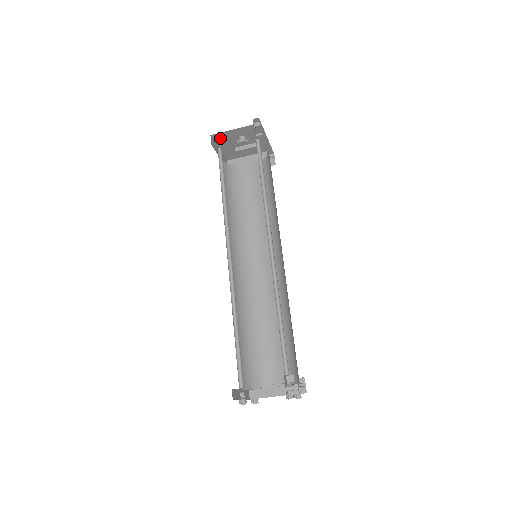
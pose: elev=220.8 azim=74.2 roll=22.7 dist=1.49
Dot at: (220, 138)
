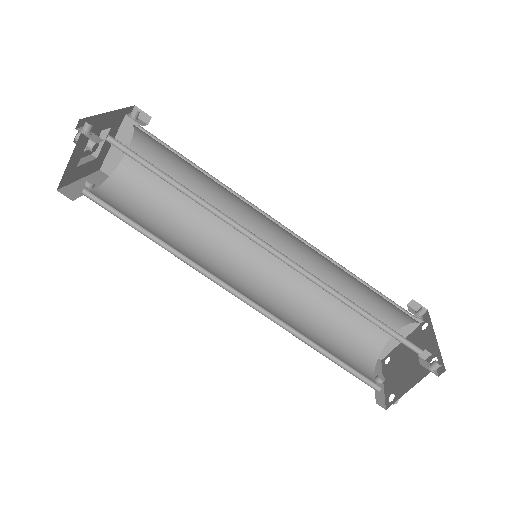
Dot at: (68, 177)
